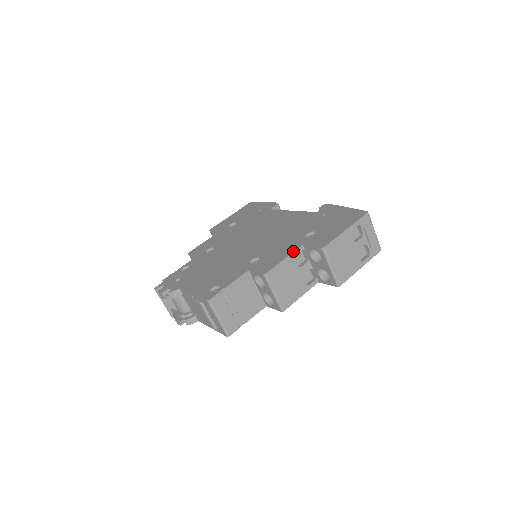
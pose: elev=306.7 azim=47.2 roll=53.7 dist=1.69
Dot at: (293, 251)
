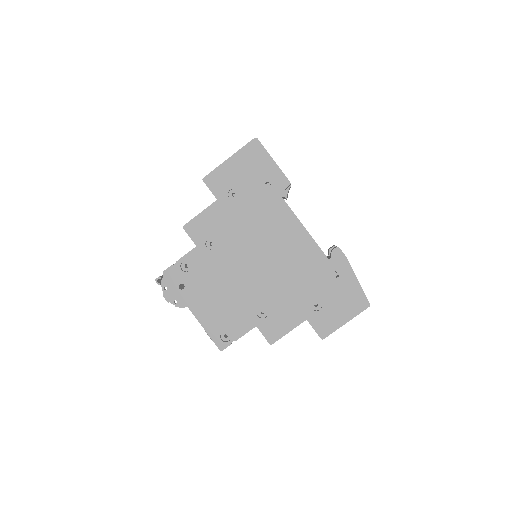
Dot at: (298, 325)
